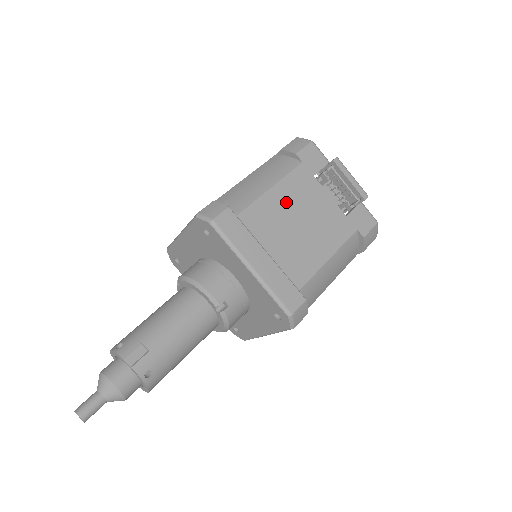
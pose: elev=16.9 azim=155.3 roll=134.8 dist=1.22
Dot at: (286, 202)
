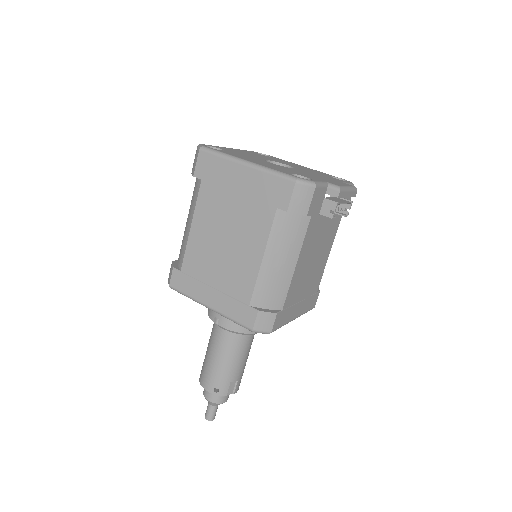
Dot at: (305, 260)
